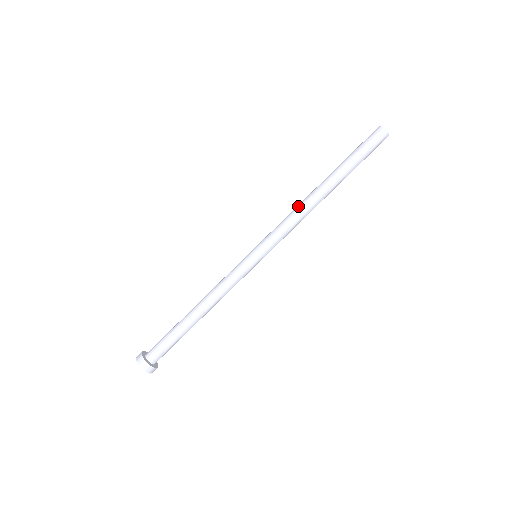
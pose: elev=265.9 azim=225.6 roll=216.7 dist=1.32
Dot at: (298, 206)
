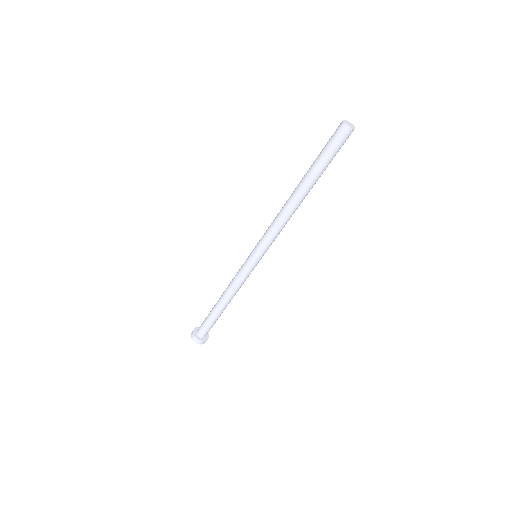
Dot at: (280, 210)
